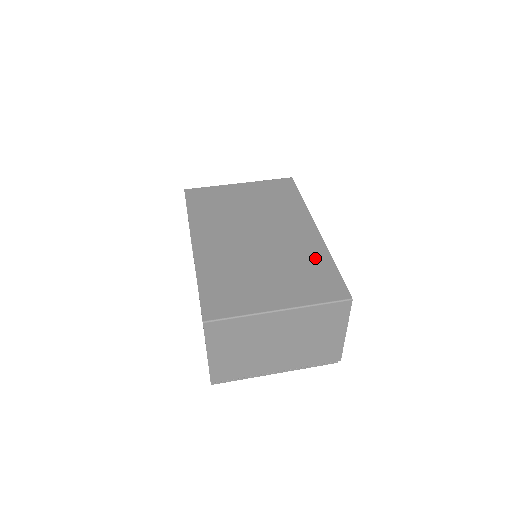
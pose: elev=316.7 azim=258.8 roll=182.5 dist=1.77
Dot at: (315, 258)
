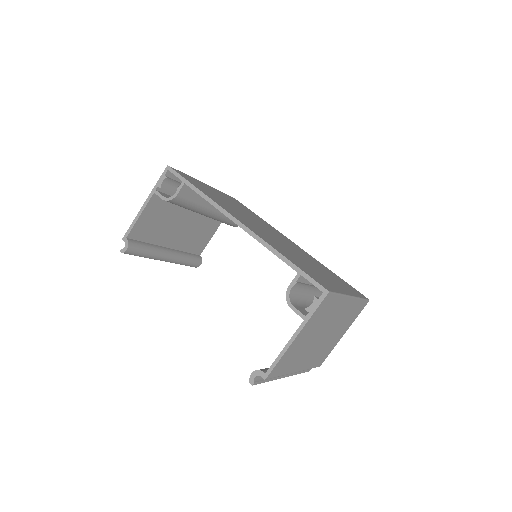
Dot at: occluded
